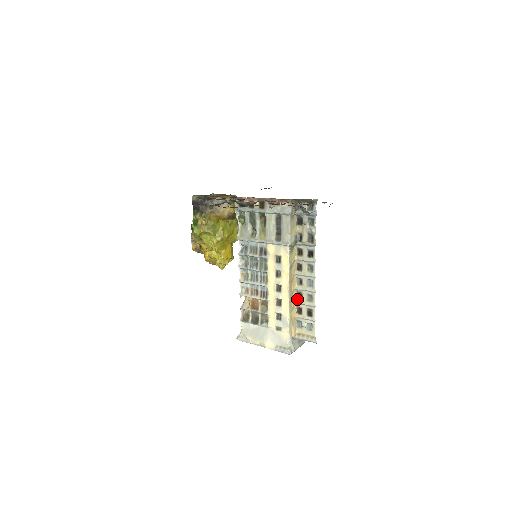
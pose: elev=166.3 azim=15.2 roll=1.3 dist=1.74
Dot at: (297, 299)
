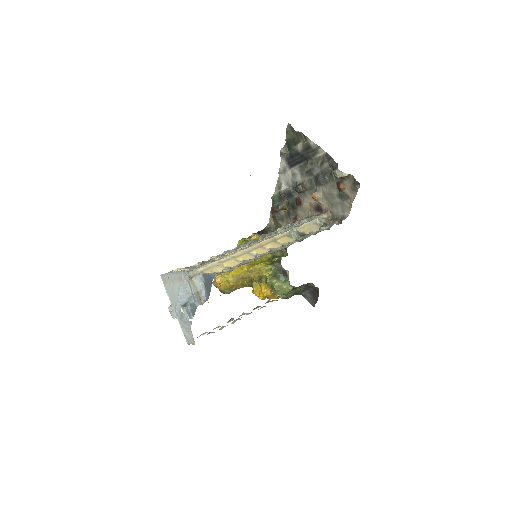
Dot at: occluded
